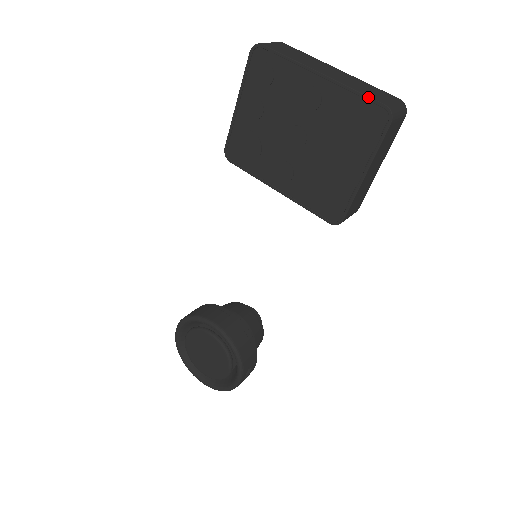
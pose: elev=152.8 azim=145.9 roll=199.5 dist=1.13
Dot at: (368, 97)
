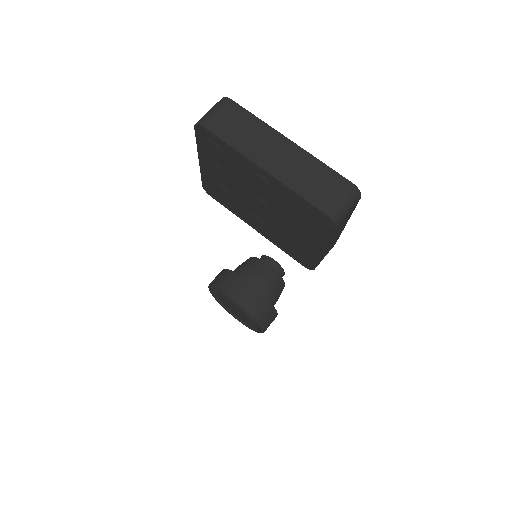
Dot at: (310, 203)
